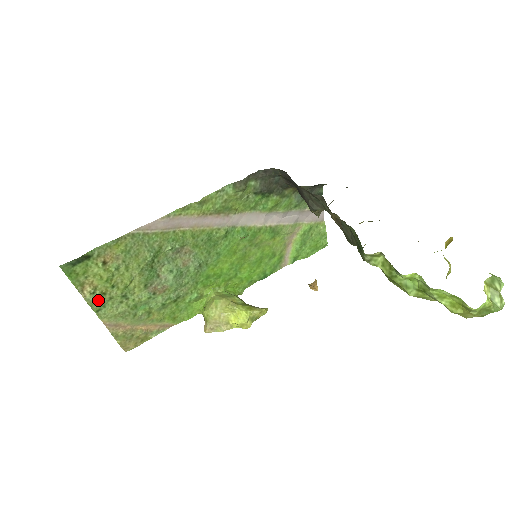
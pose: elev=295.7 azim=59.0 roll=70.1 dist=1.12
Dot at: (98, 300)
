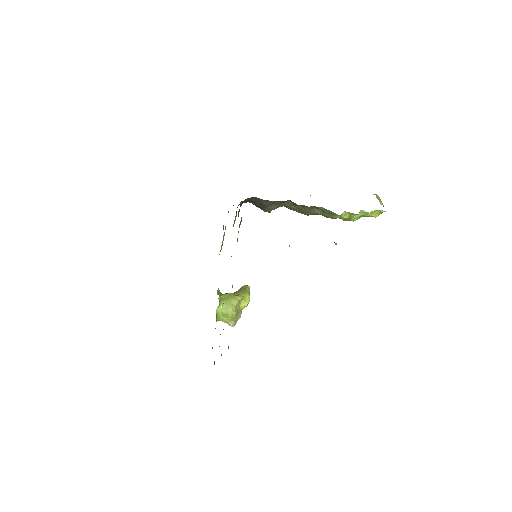
Dot at: occluded
